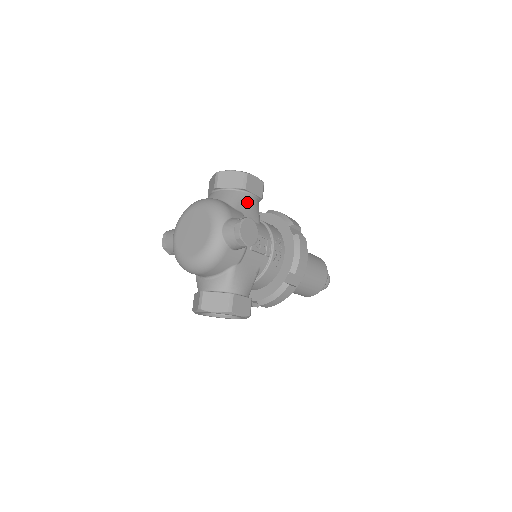
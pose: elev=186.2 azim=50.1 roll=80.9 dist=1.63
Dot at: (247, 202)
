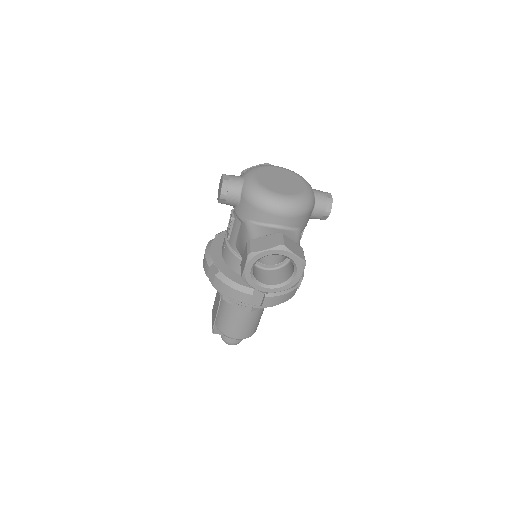
Dot at: occluded
